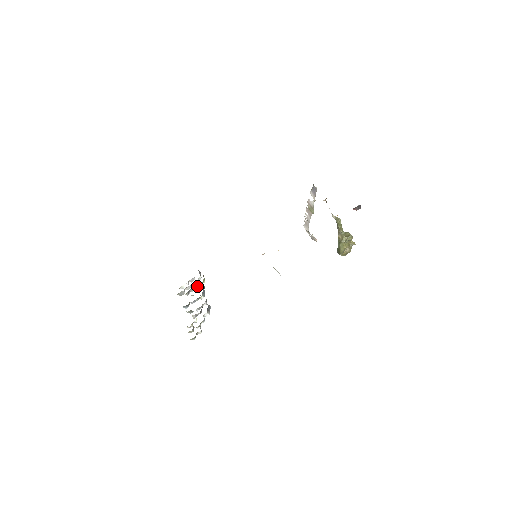
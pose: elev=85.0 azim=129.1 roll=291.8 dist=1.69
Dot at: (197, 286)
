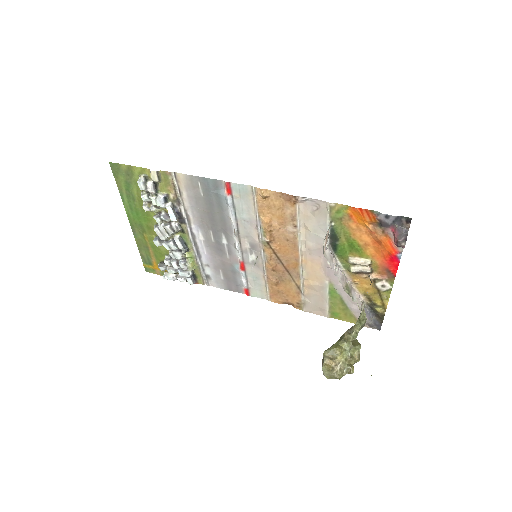
Dot at: (181, 260)
